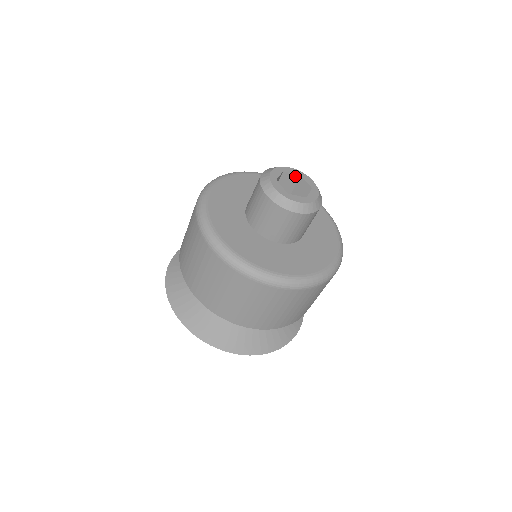
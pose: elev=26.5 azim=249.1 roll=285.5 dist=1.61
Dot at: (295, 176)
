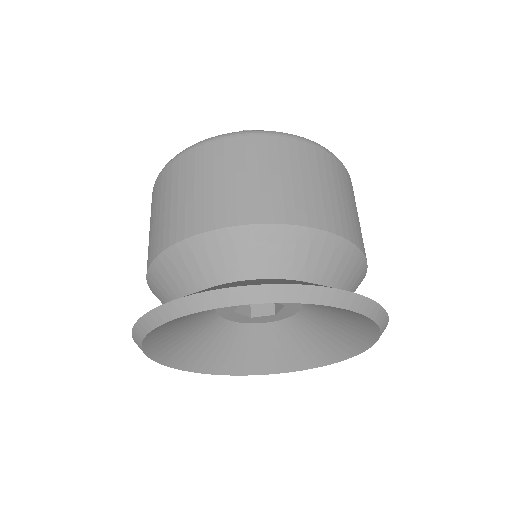
Dot at: occluded
